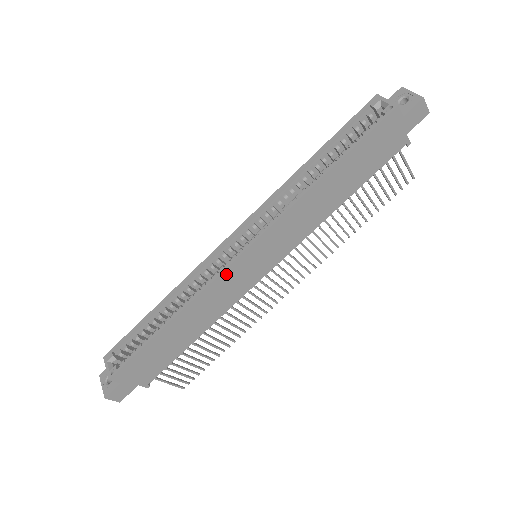
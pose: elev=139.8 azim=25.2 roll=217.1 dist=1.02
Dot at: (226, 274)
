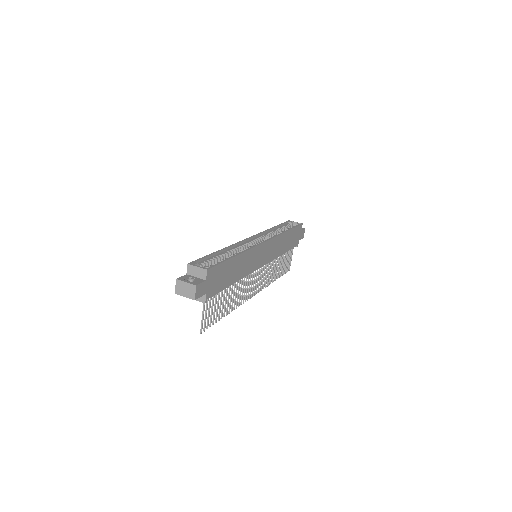
Dot at: (258, 248)
